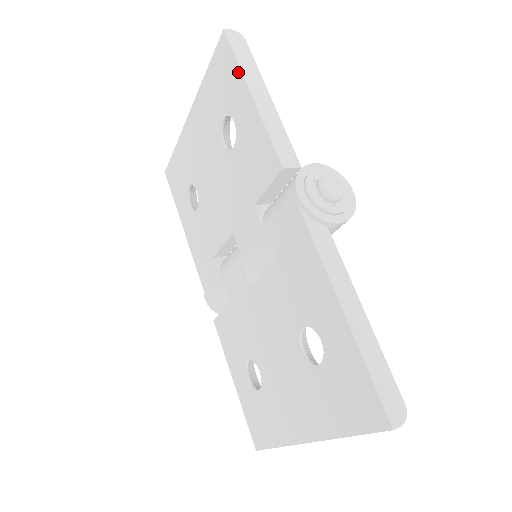
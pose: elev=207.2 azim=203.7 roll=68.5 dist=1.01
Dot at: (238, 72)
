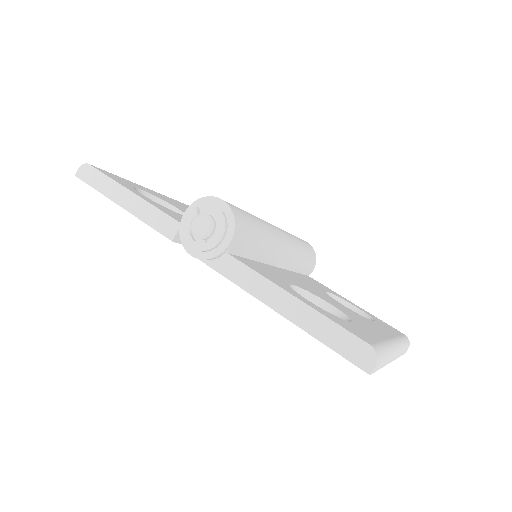
Dot at: (105, 195)
